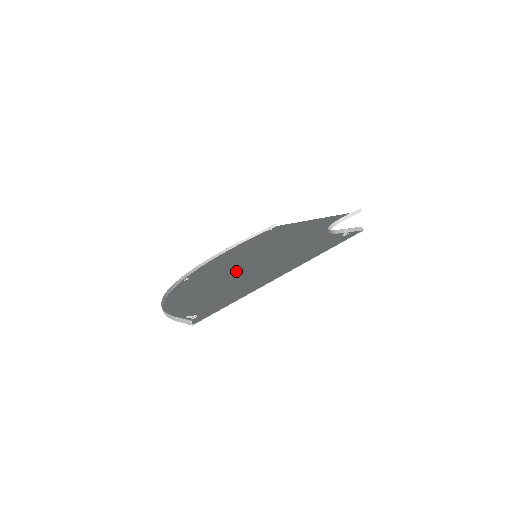
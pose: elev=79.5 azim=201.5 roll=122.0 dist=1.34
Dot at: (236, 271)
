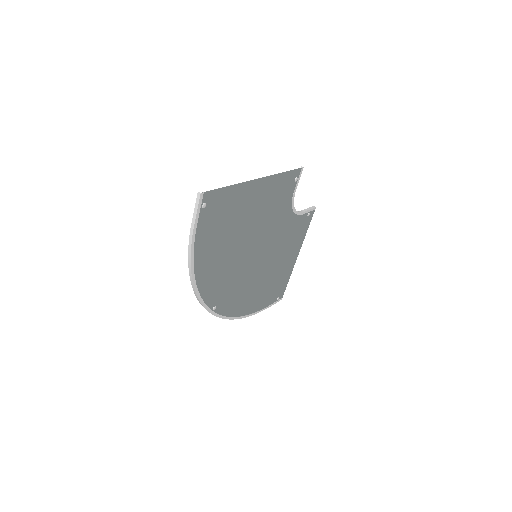
Dot at: (240, 248)
